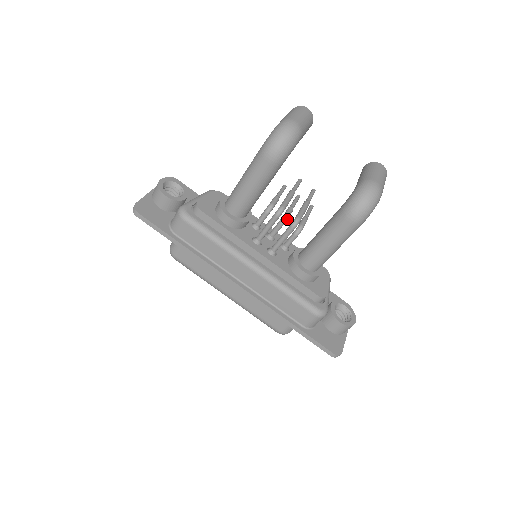
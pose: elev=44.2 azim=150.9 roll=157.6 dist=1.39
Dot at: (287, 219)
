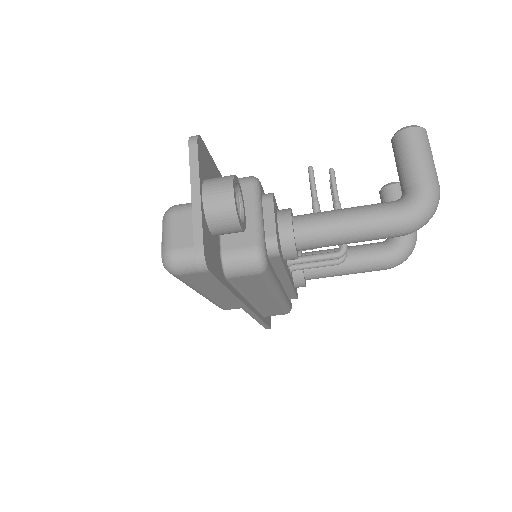
Dot at: occluded
